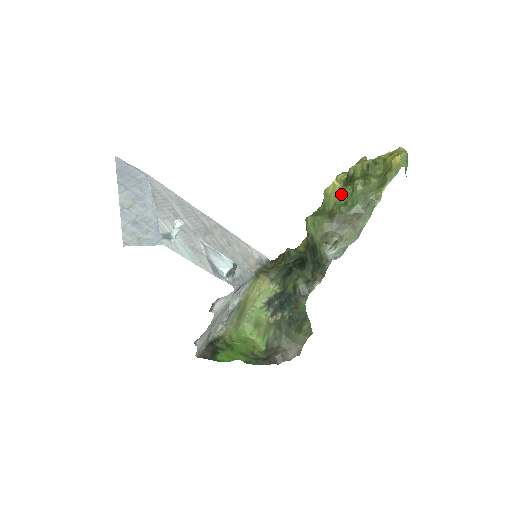
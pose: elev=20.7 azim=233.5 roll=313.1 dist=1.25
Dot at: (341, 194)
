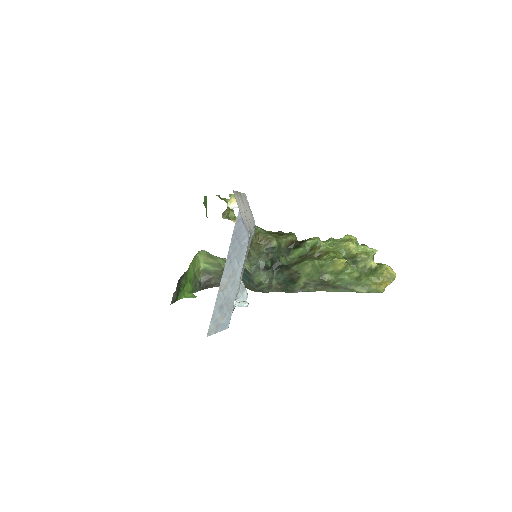
Dot at: (341, 271)
